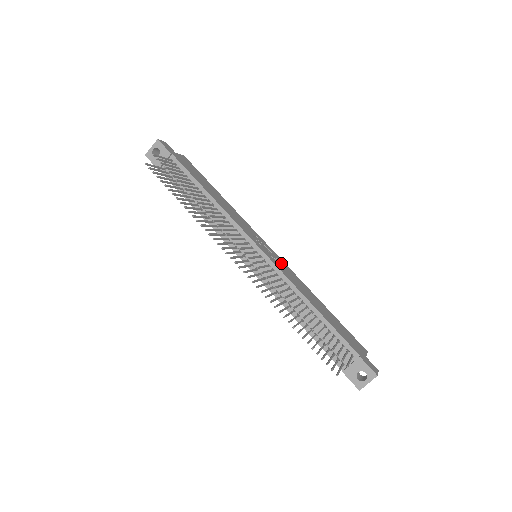
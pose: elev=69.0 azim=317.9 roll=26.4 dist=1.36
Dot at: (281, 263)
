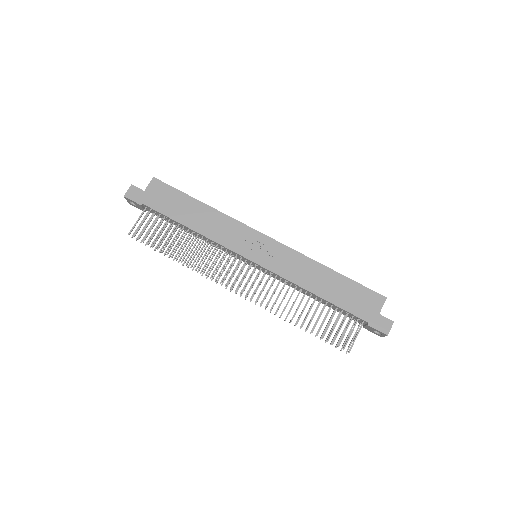
Dot at: (279, 254)
